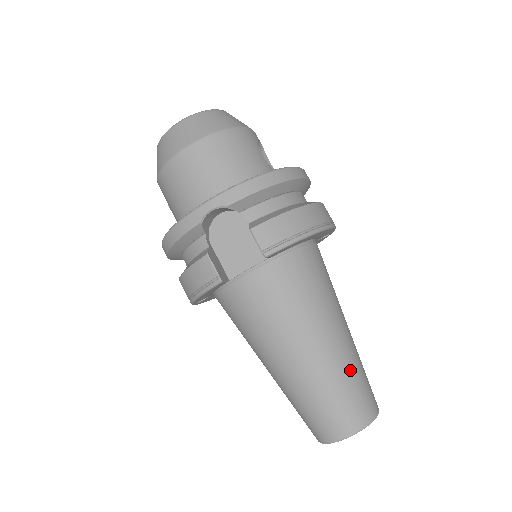
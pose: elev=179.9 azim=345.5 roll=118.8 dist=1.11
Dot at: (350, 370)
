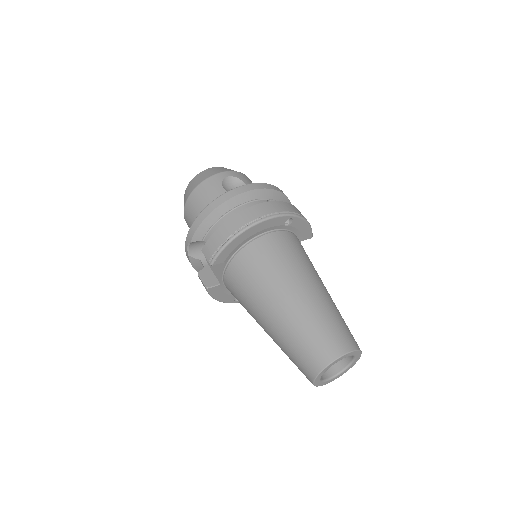
Dot at: (302, 325)
